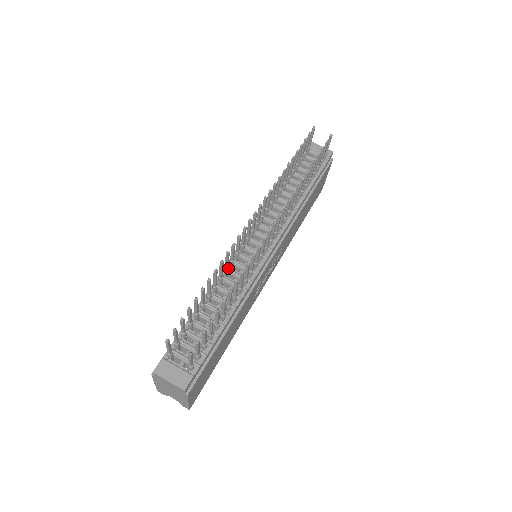
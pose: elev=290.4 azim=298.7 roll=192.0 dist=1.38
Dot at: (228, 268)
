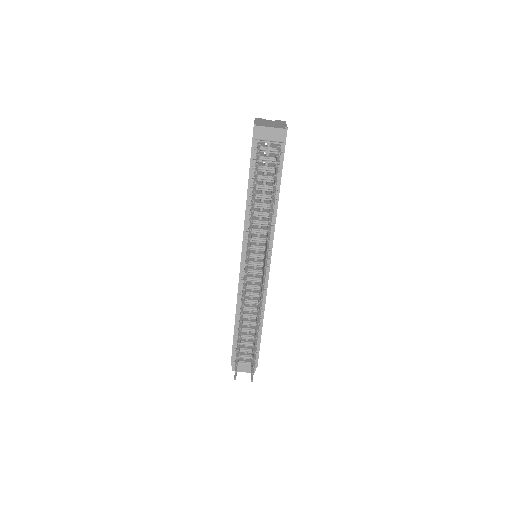
Dot at: (244, 302)
